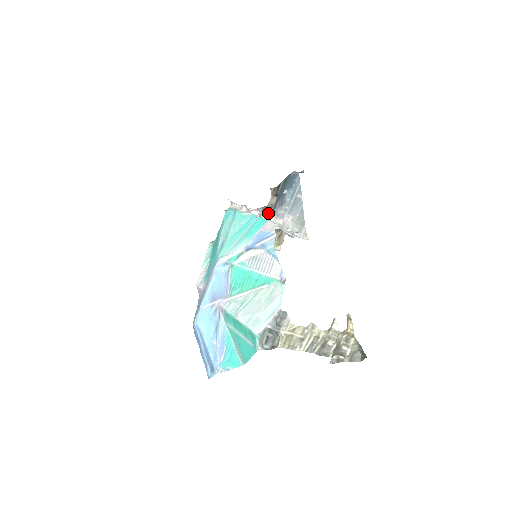
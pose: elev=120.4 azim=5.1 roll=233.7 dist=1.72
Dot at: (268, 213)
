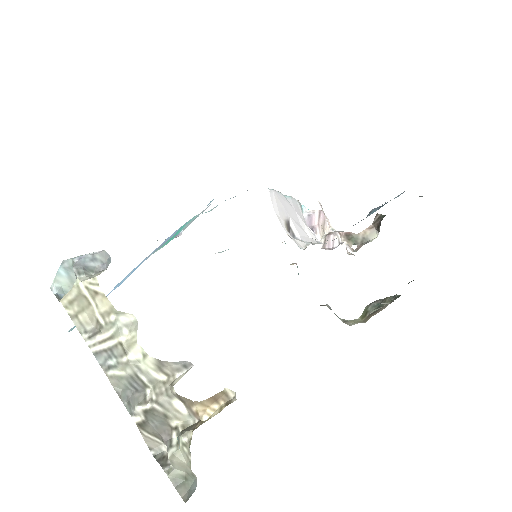
Dot at: (351, 245)
